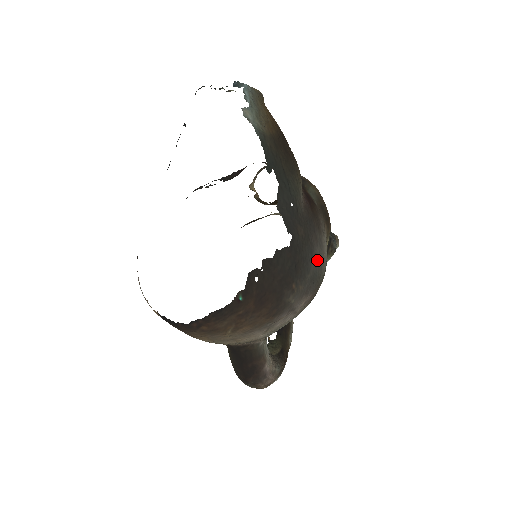
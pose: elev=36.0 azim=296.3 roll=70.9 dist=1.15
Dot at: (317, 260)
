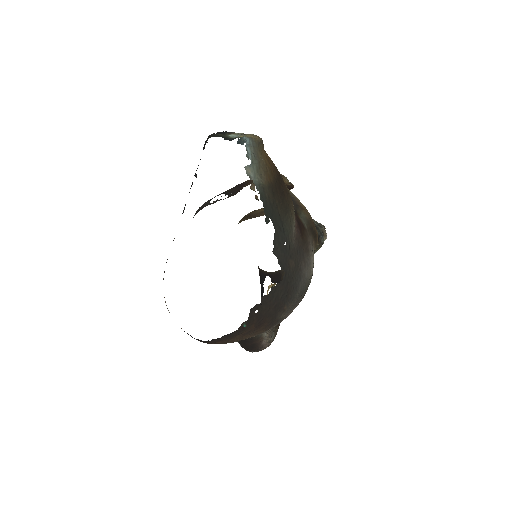
Dot at: (305, 278)
